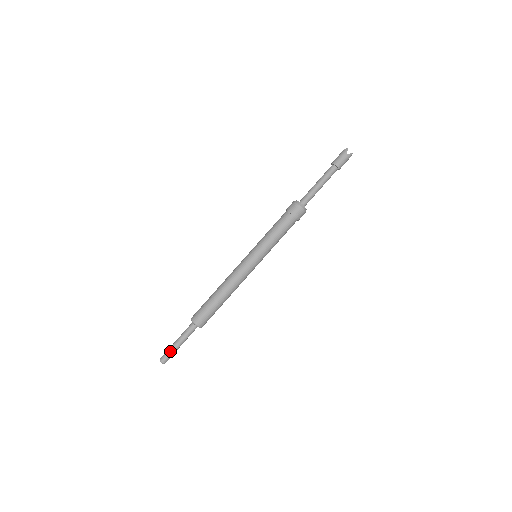
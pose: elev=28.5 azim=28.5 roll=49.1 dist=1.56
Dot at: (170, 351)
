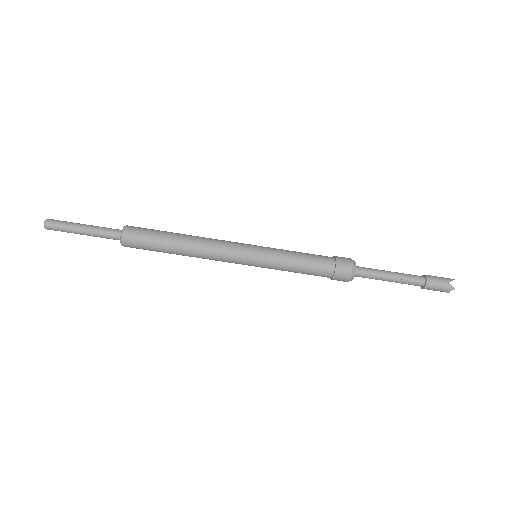
Dot at: (66, 231)
